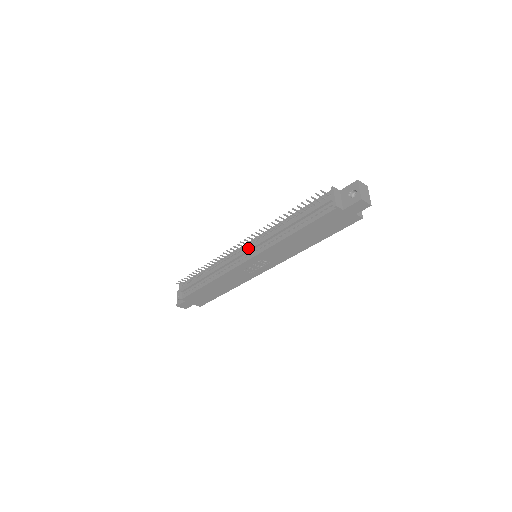
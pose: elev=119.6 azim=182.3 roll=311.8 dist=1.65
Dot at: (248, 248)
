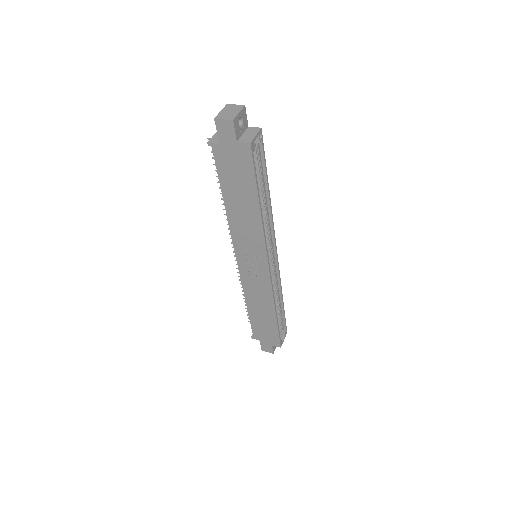
Dot at: occluded
